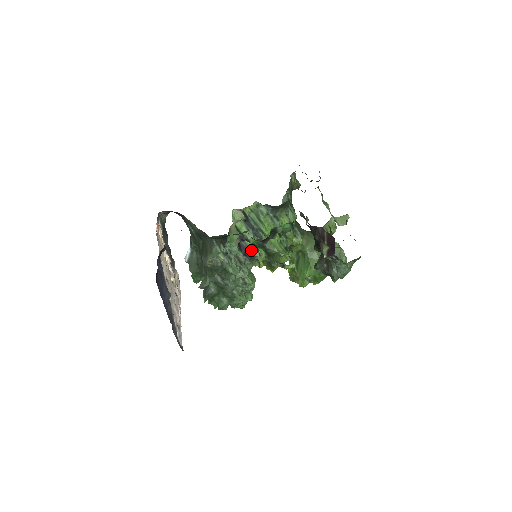
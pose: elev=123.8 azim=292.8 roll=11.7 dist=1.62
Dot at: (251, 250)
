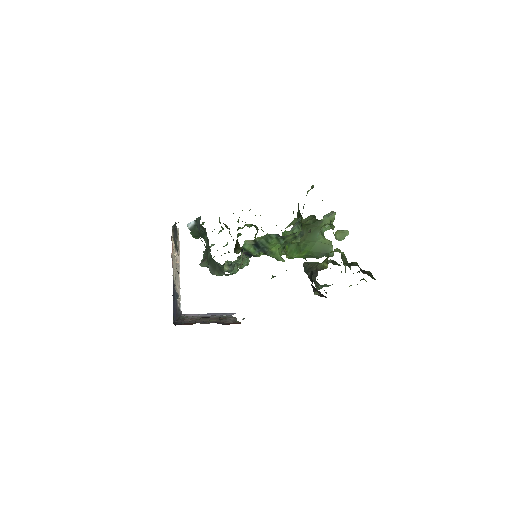
Dot at: occluded
